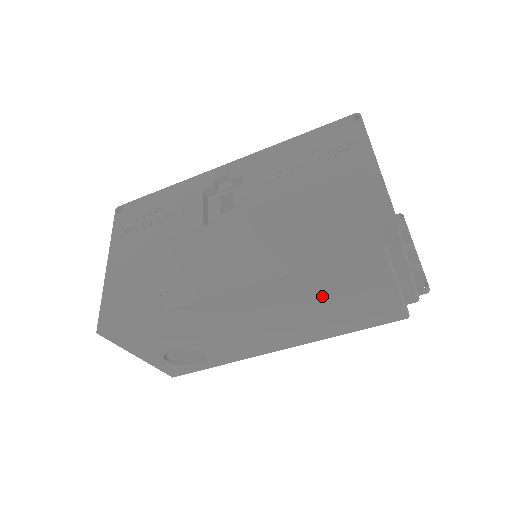
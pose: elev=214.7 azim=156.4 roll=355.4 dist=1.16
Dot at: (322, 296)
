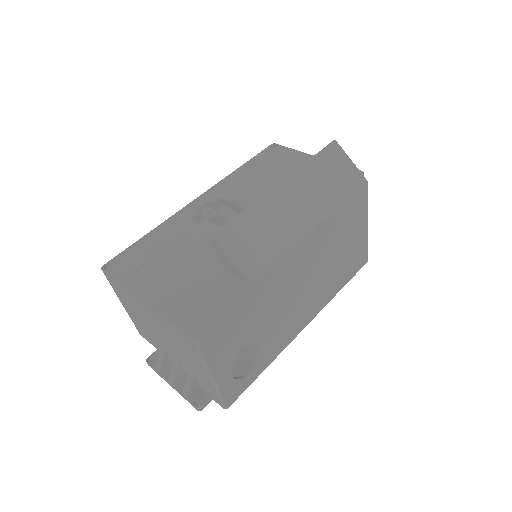
Dot at: (337, 241)
